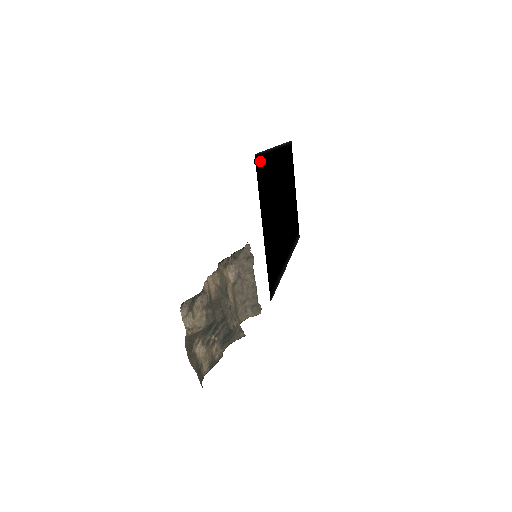
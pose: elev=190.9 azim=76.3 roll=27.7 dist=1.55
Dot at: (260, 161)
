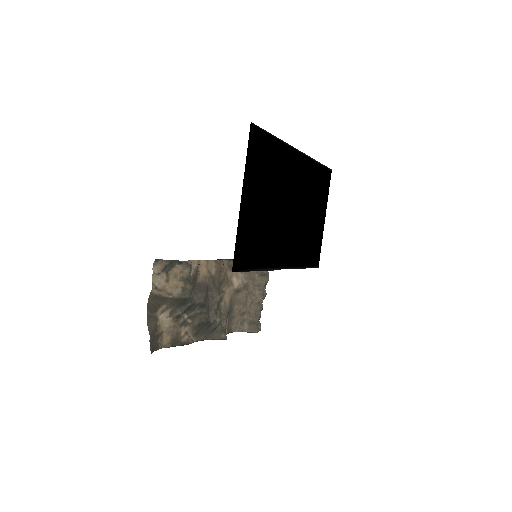
Dot at: (260, 136)
